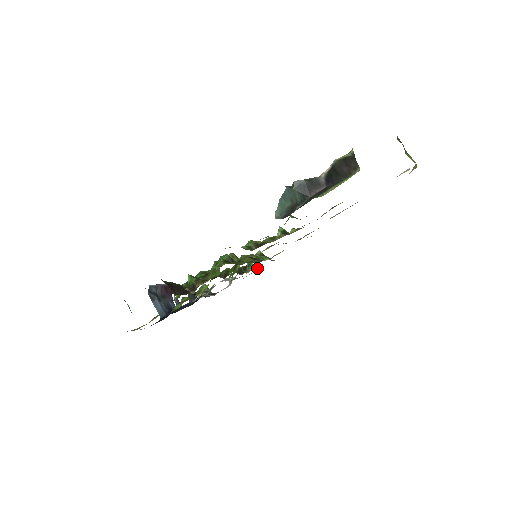
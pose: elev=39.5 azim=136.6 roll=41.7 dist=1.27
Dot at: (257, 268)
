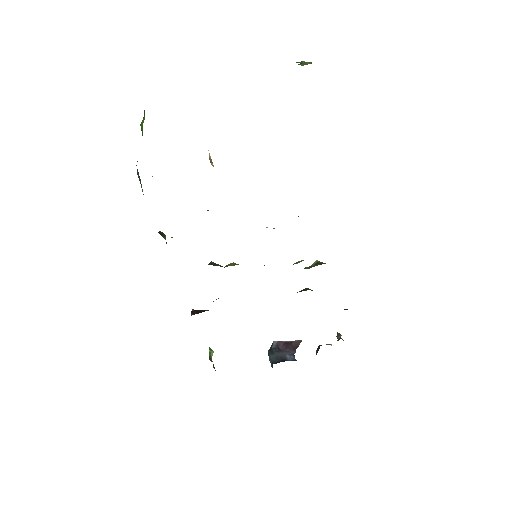
Dot at: occluded
